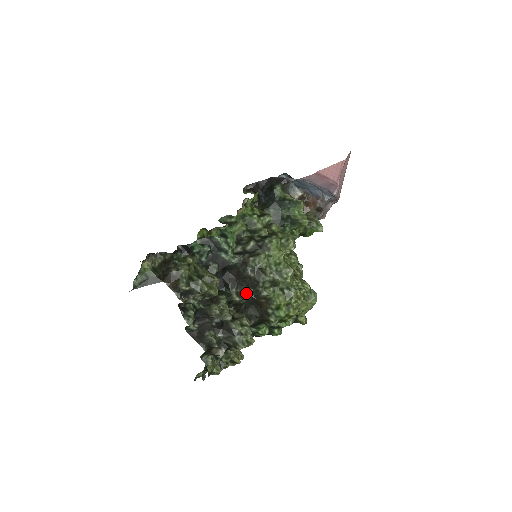
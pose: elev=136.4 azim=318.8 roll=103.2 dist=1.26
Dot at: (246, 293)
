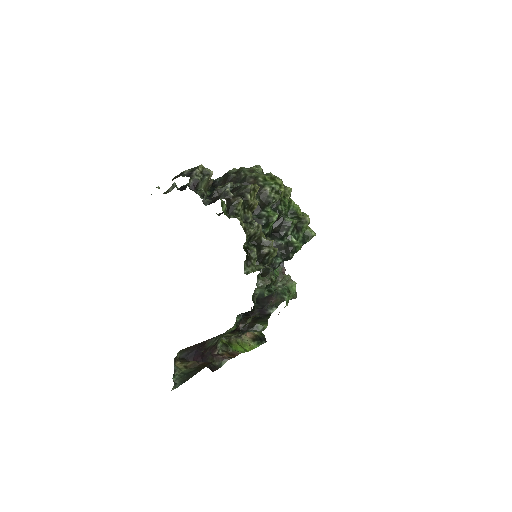
Dot at: (237, 184)
